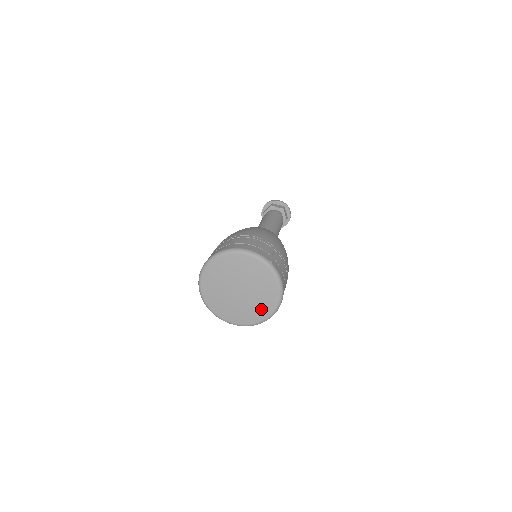
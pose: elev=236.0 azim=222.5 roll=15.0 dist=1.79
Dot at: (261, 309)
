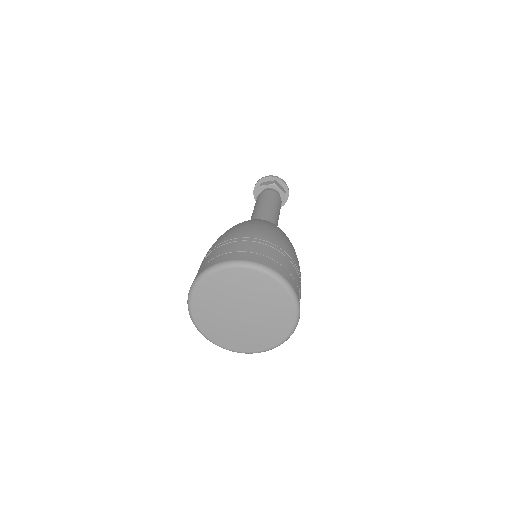
Dot at: (253, 342)
